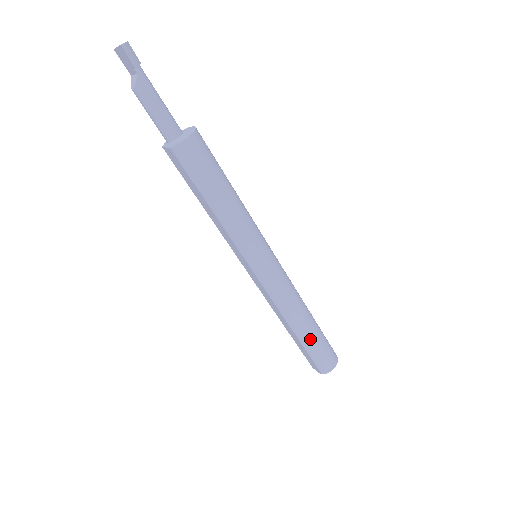
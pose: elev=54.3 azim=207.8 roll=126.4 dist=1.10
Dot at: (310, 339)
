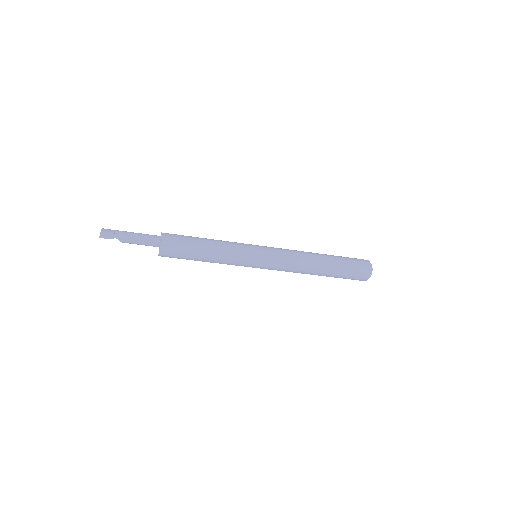
Dot at: (332, 274)
